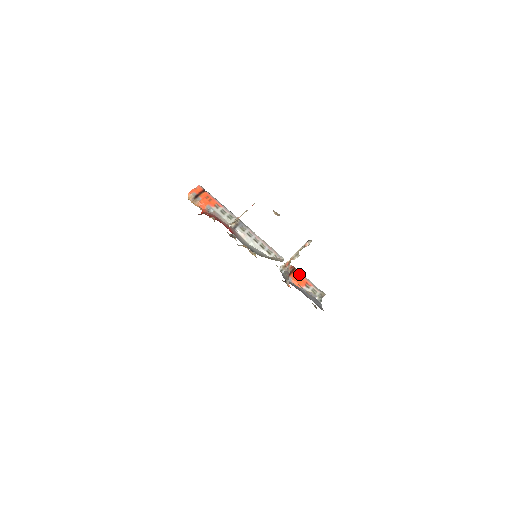
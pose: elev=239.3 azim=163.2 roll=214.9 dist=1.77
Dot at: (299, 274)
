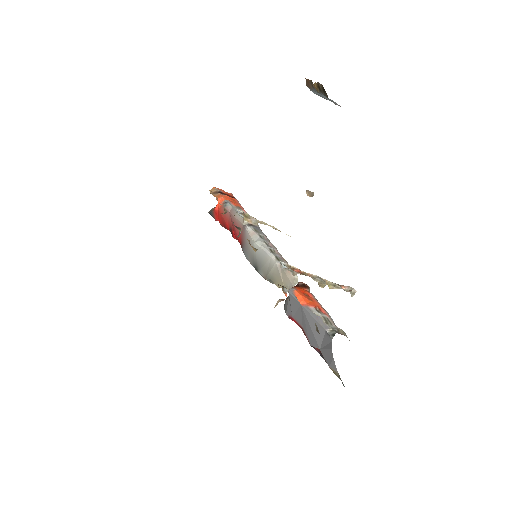
Dot at: (312, 296)
